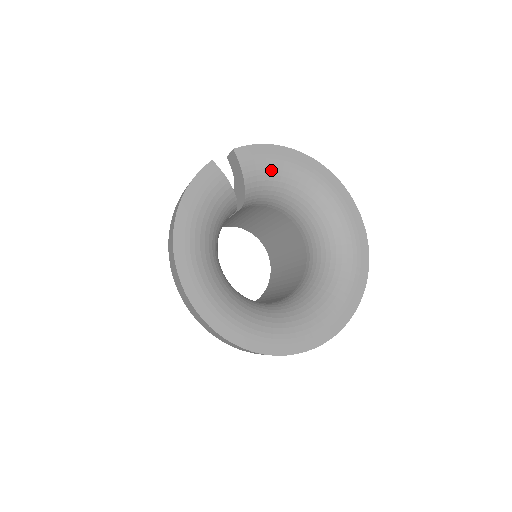
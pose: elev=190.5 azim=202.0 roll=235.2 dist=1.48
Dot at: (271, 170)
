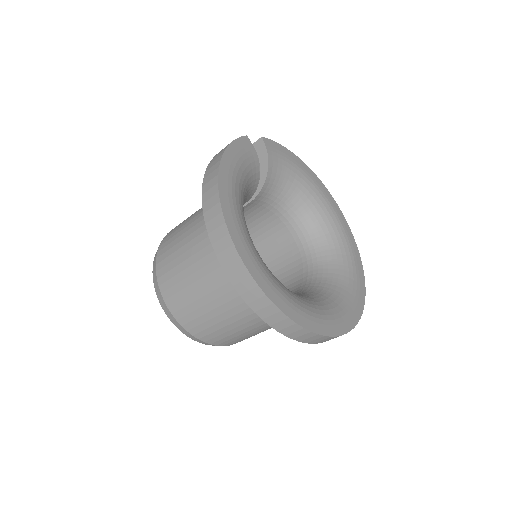
Dot at: (288, 169)
